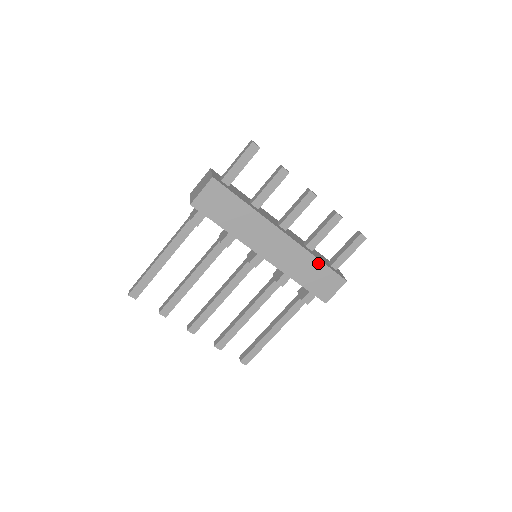
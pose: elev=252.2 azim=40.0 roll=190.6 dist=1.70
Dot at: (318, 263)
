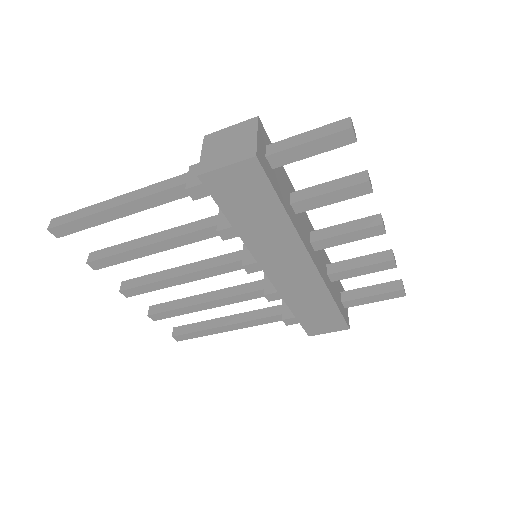
Dot at: (330, 303)
